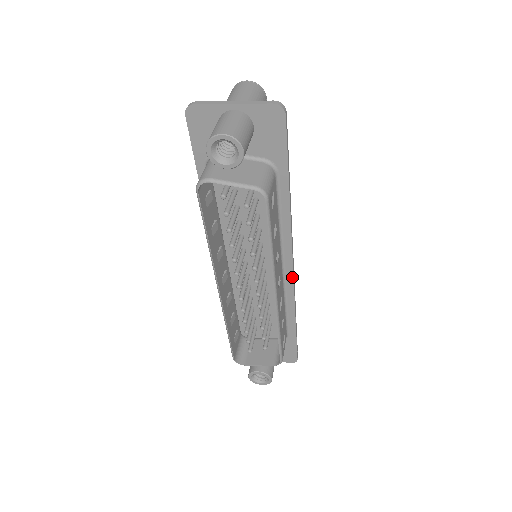
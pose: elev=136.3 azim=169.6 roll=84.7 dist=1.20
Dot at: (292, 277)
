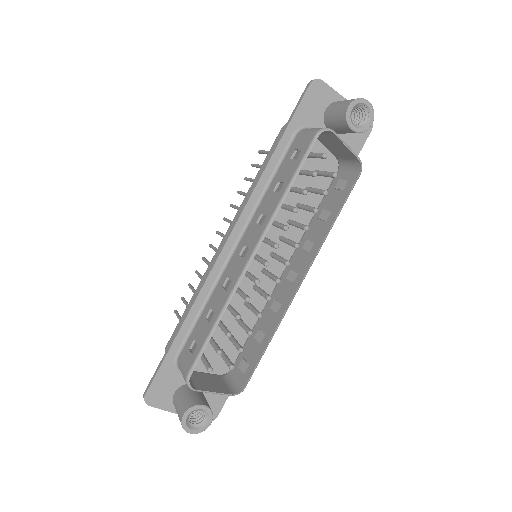
Dot at: occluded
